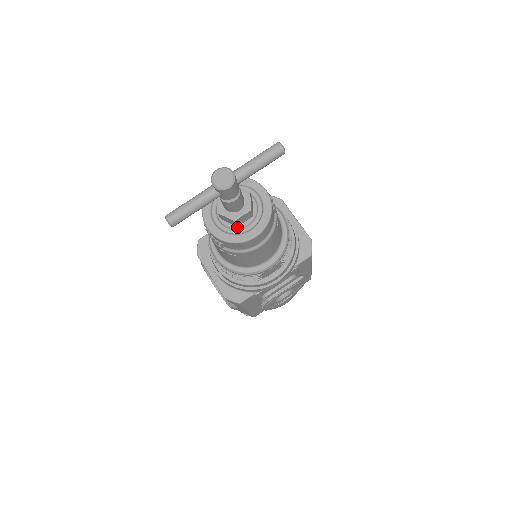
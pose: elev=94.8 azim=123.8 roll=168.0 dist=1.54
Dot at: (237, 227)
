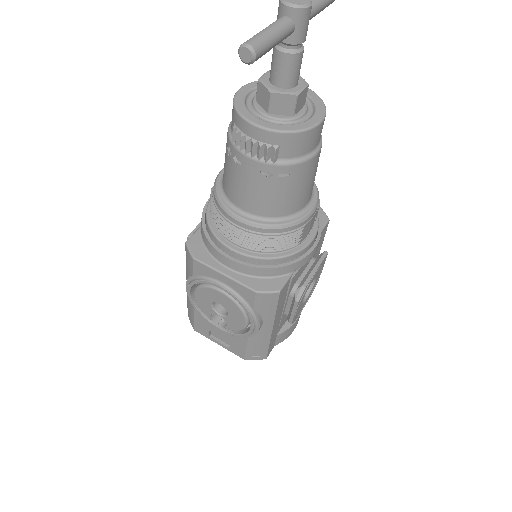
Dot at: (293, 117)
